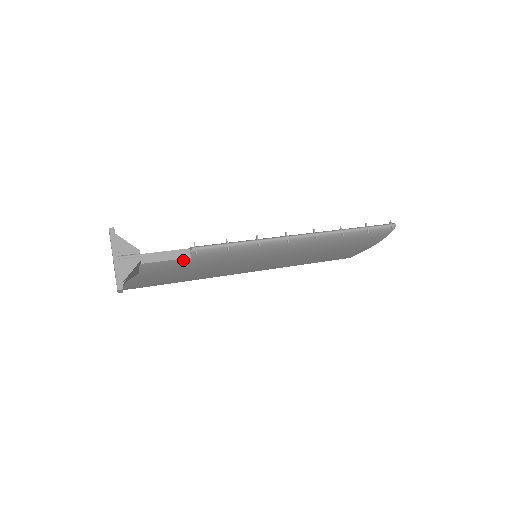
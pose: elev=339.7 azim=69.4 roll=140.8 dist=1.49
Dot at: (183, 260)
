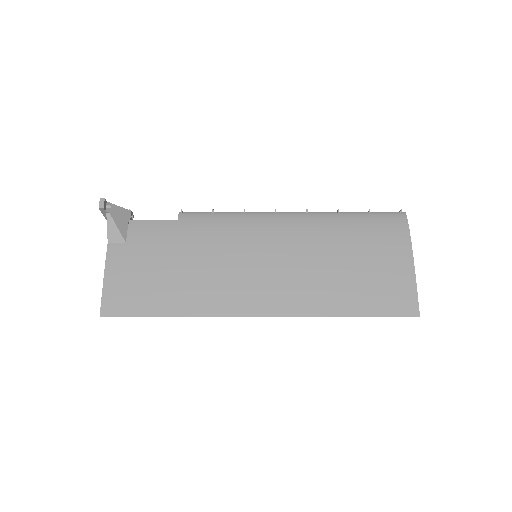
Dot at: (170, 224)
